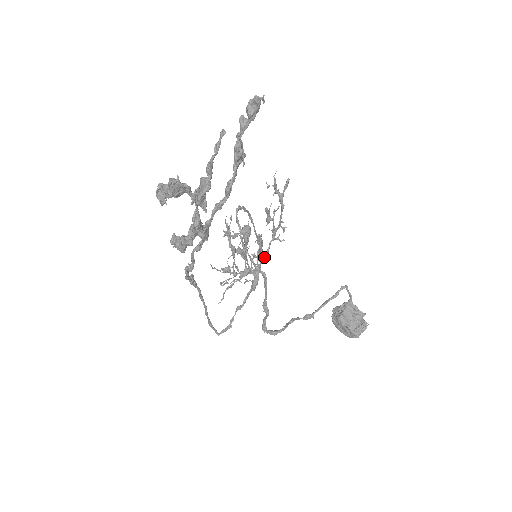
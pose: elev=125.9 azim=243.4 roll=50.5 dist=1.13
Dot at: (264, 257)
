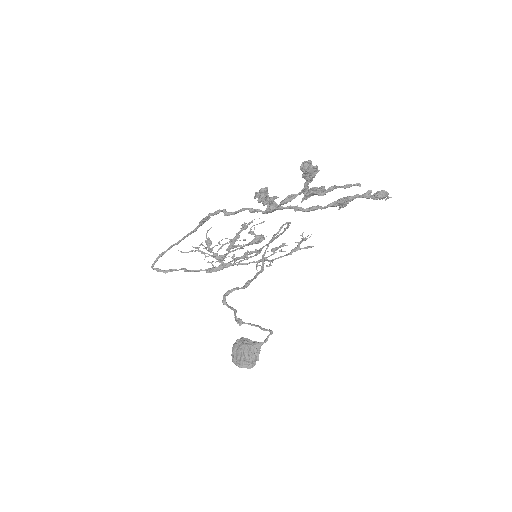
Dot at: (240, 264)
